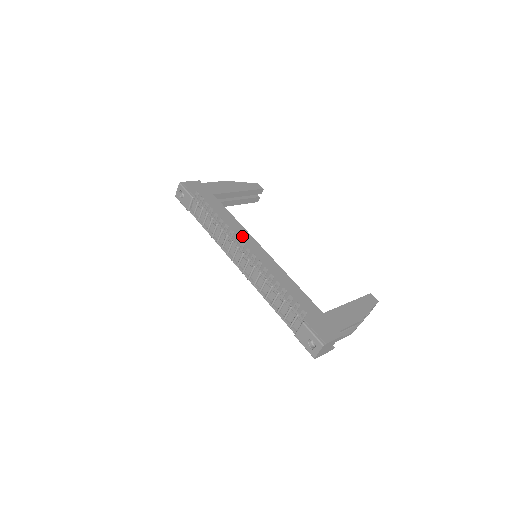
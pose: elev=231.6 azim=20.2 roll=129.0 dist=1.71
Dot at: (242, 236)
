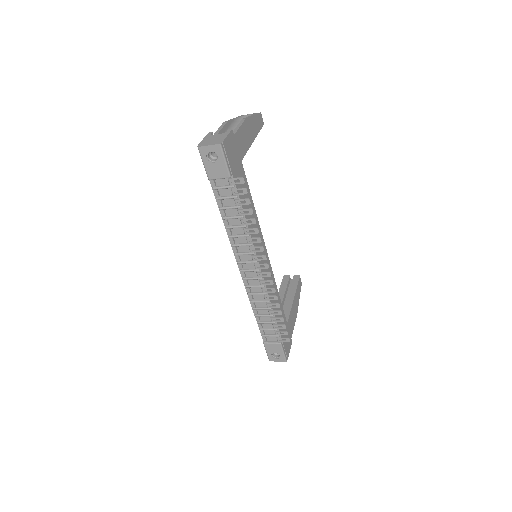
Dot at: occluded
